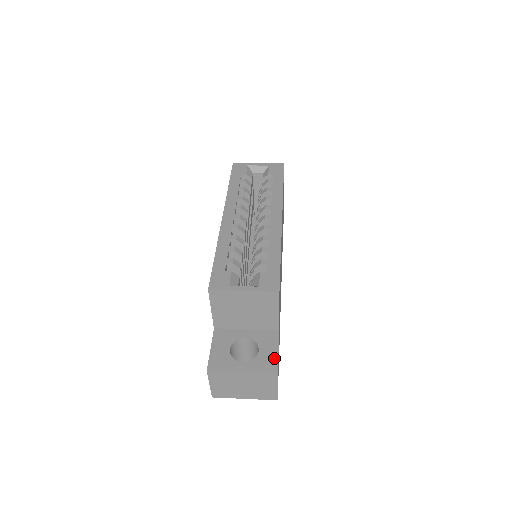
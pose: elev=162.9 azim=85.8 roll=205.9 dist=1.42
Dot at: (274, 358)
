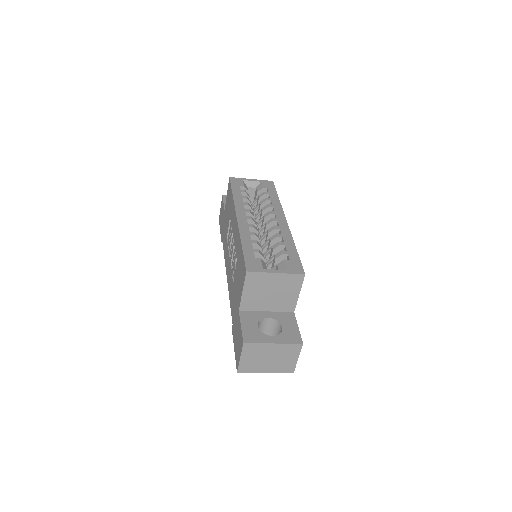
Dot at: (297, 332)
